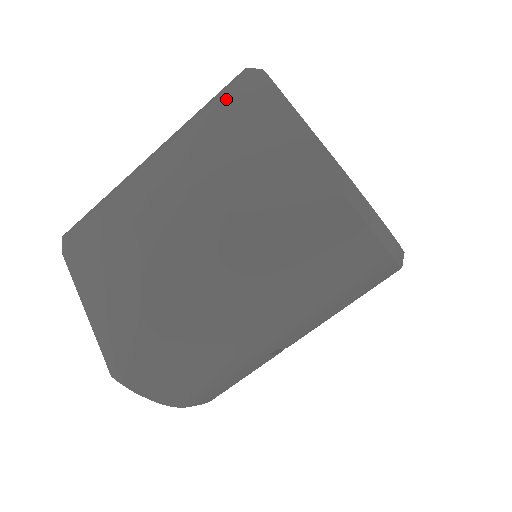
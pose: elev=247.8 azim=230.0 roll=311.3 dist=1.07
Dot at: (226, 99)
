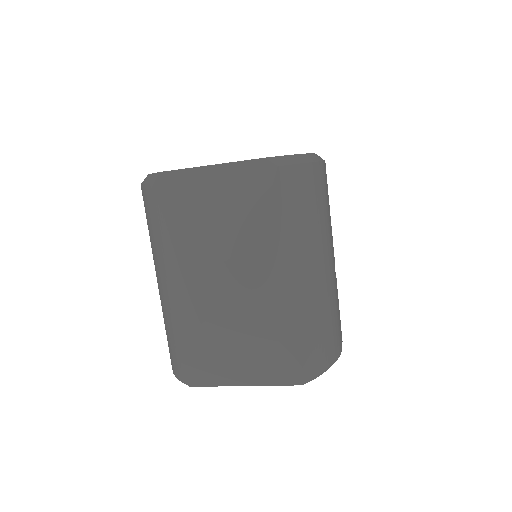
Dot at: (164, 207)
